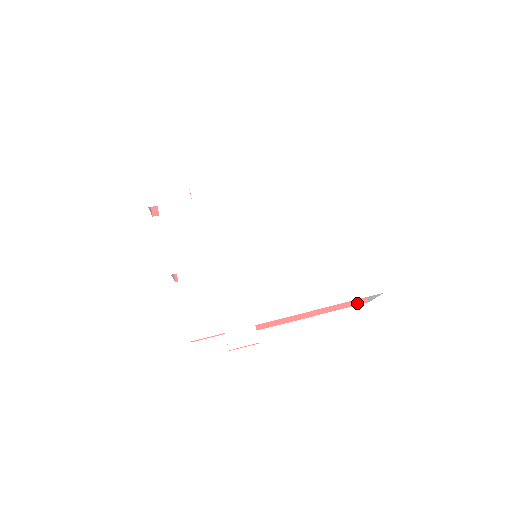
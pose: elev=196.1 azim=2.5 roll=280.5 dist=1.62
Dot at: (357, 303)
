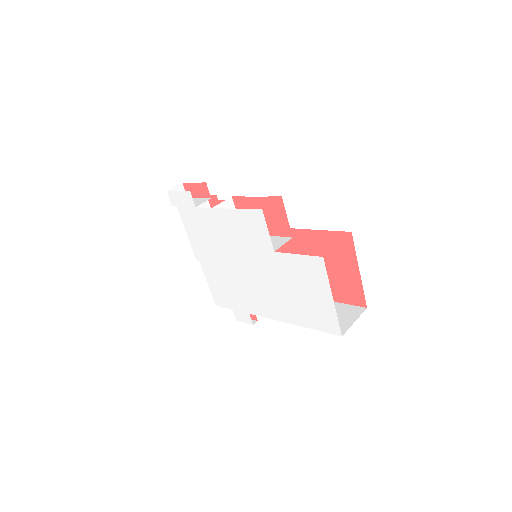
Dot at: (356, 304)
